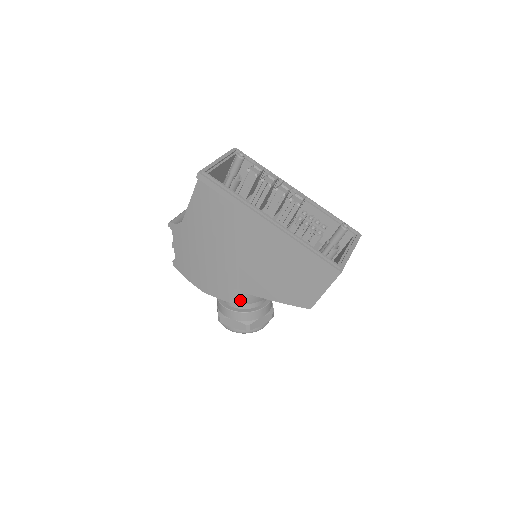
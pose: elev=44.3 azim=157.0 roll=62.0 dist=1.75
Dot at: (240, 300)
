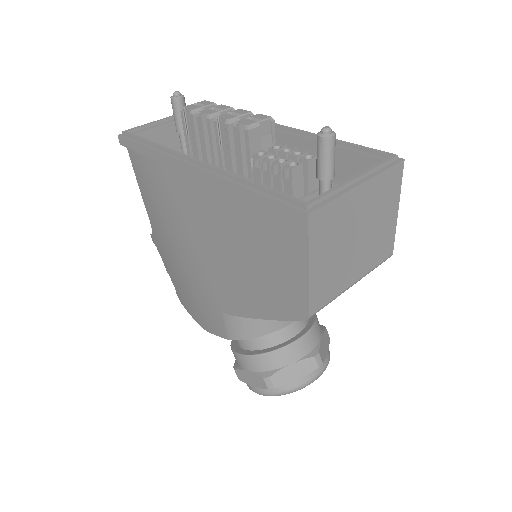
Dot at: (238, 332)
